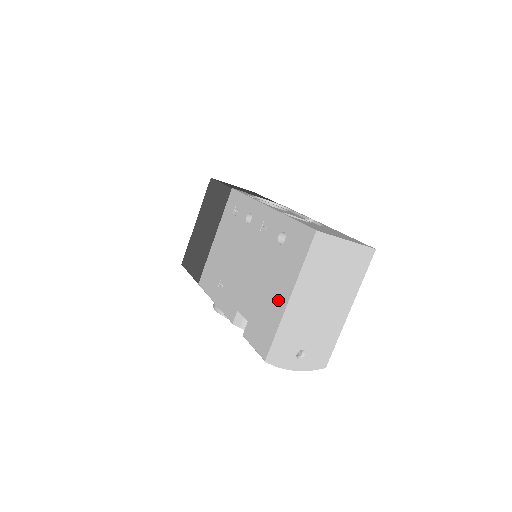
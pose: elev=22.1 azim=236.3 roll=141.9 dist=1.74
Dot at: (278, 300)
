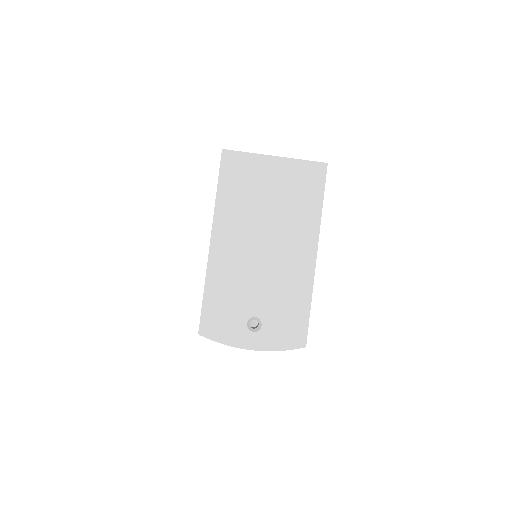
Dot at: occluded
